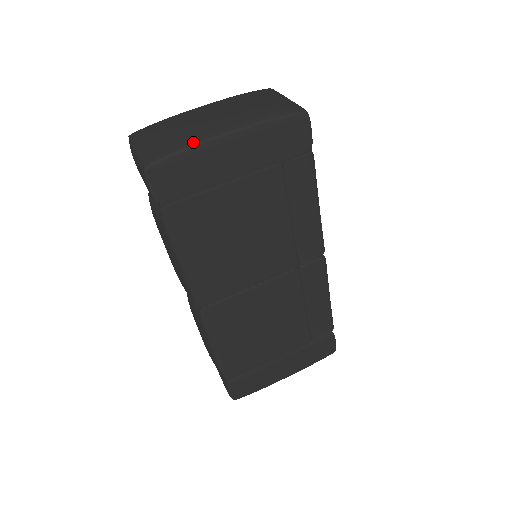
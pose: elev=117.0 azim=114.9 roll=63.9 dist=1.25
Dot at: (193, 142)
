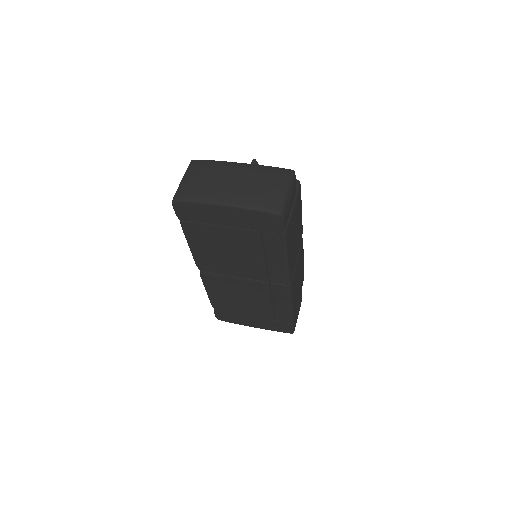
Dot at: (204, 200)
